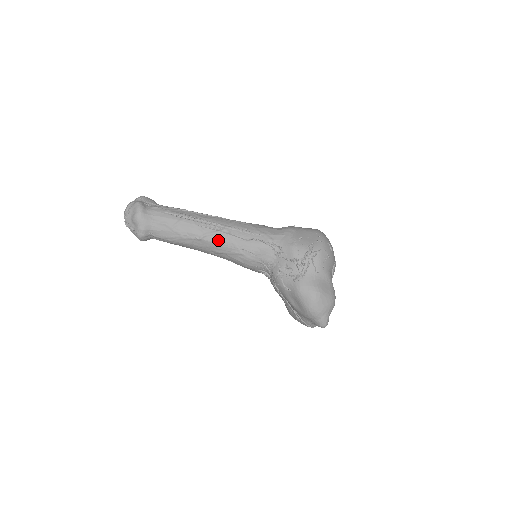
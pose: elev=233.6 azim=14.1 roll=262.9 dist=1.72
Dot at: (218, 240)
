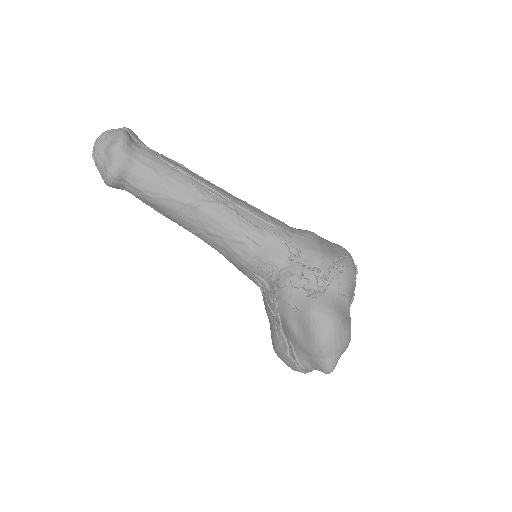
Dot at: (219, 215)
